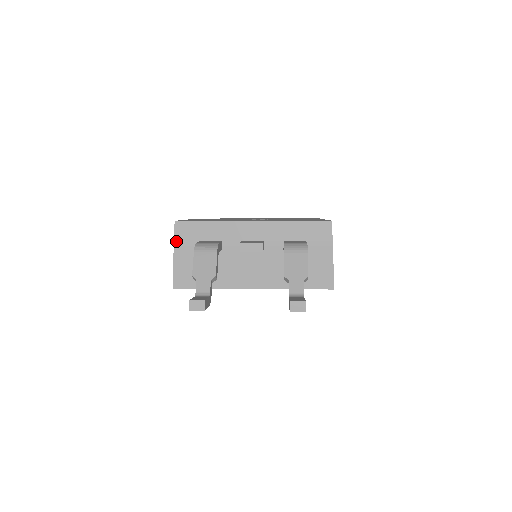
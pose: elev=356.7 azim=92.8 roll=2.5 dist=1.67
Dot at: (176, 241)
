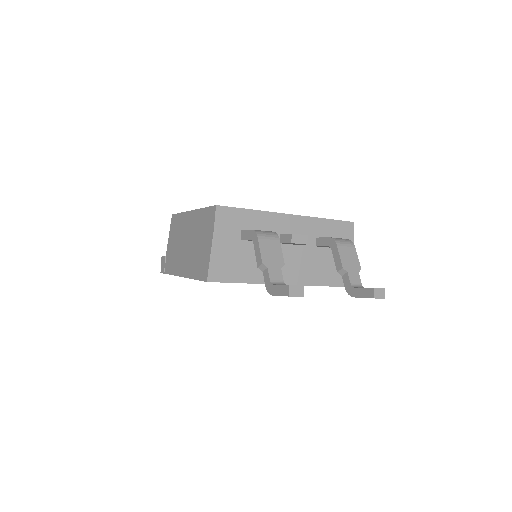
Dot at: (216, 228)
